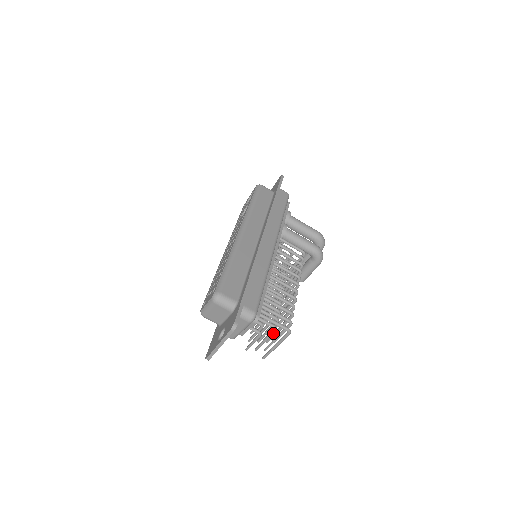
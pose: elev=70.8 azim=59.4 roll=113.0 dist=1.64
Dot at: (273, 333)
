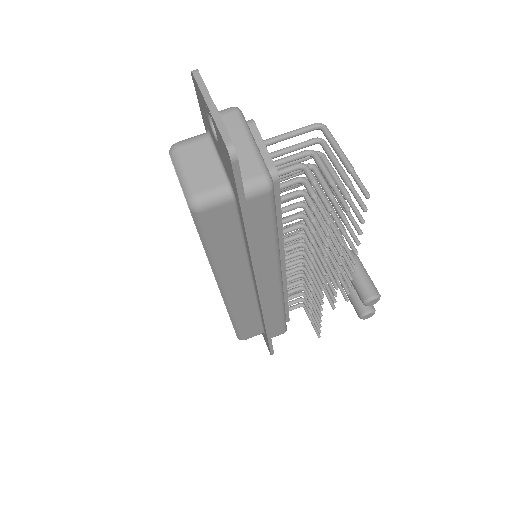
Dot at: (318, 158)
